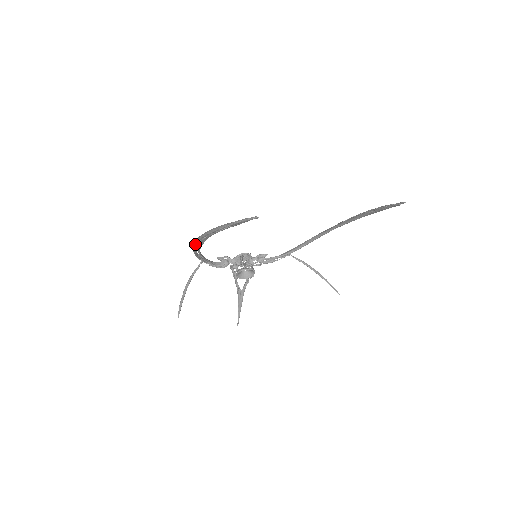
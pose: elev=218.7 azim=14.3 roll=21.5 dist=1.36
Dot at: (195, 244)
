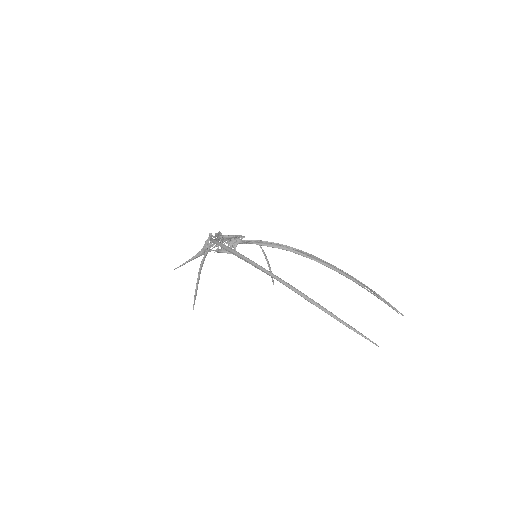
Dot at: (254, 265)
